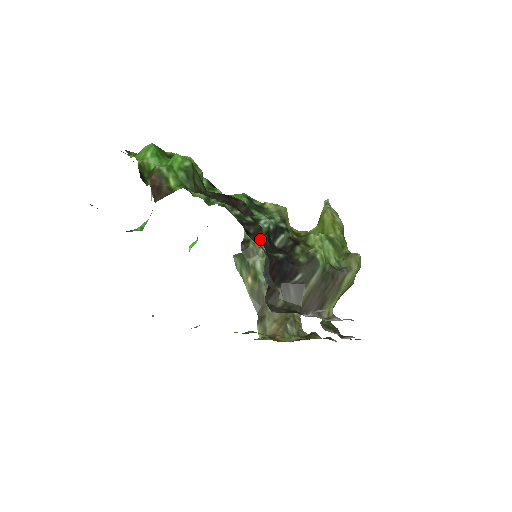
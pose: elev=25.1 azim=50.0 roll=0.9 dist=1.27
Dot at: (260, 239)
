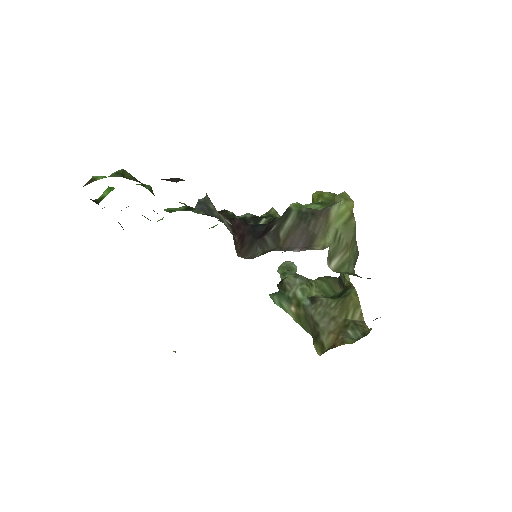
Dot at: occluded
